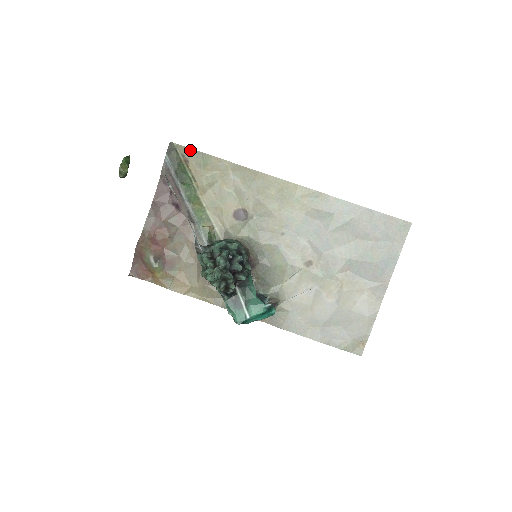
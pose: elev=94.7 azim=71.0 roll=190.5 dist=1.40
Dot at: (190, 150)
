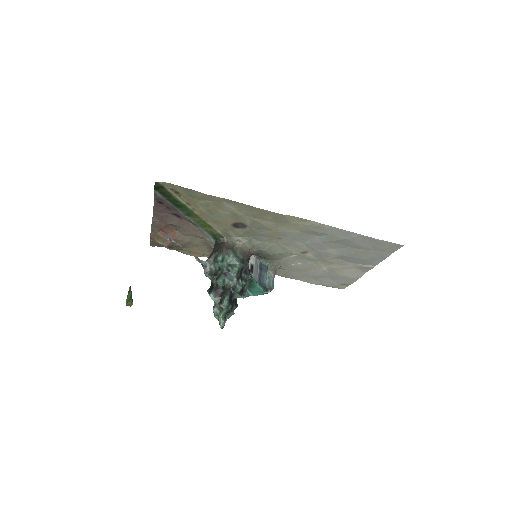
Dot at: (178, 187)
